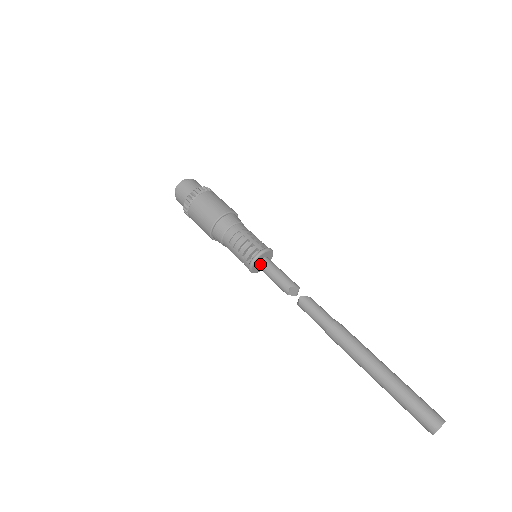
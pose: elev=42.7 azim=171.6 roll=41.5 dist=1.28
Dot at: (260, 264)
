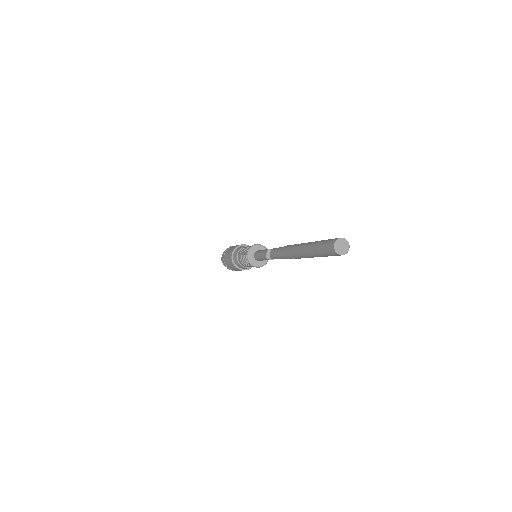
Dot at: (255, 252)
